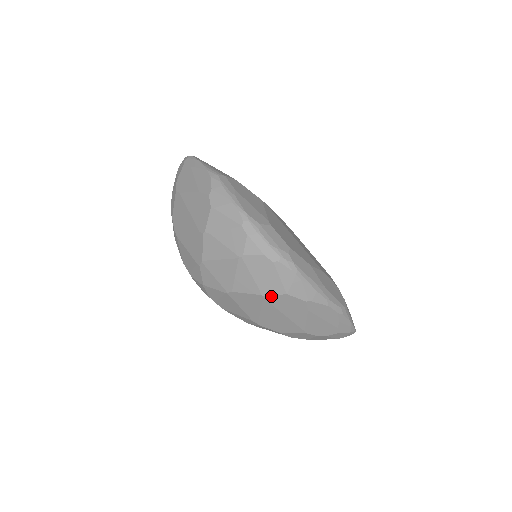
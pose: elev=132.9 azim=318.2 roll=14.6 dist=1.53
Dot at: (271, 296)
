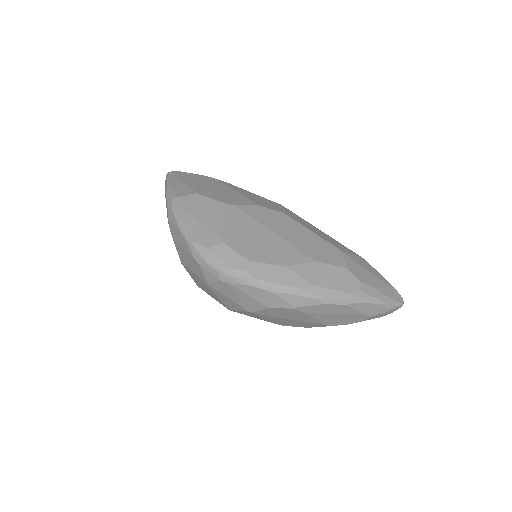
Dot at: (257, 311)
